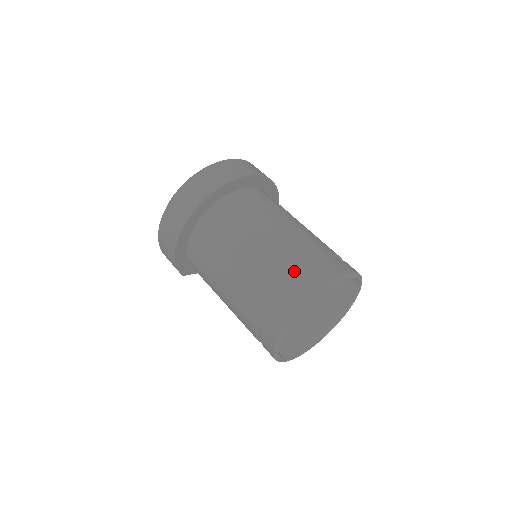
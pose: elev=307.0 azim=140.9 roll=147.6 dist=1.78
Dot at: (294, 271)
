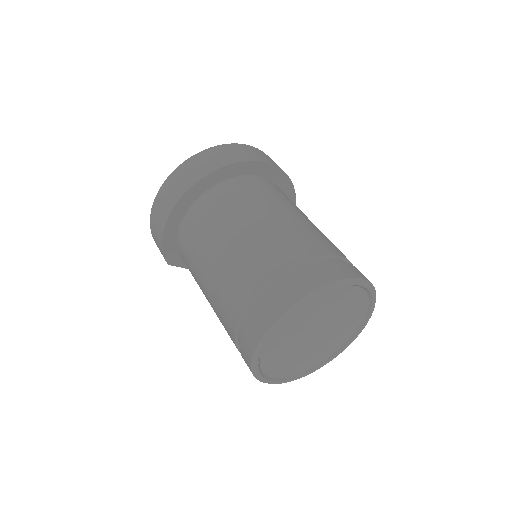
Dot at: (297, 260)
